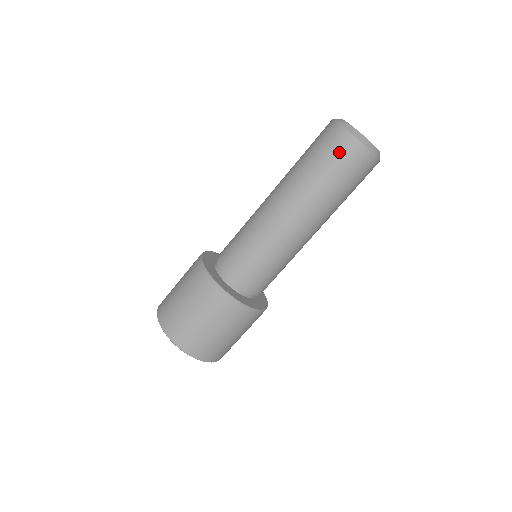
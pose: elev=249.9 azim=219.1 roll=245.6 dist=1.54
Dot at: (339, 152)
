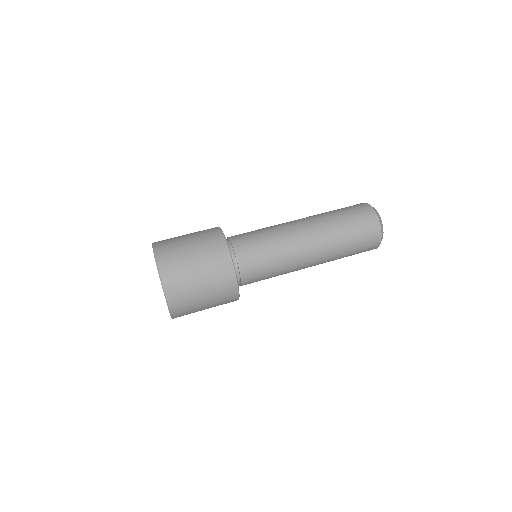
Dot at: (362, 217)
